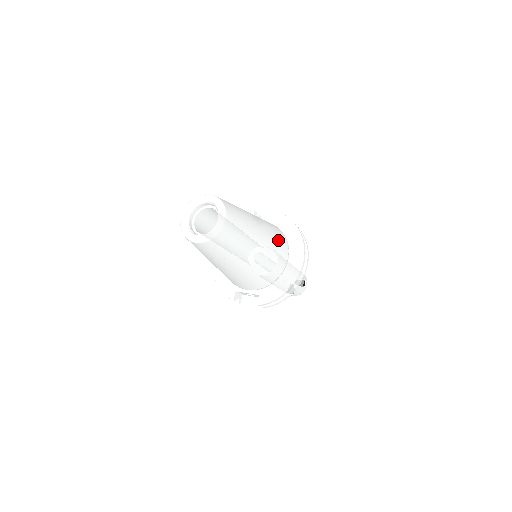
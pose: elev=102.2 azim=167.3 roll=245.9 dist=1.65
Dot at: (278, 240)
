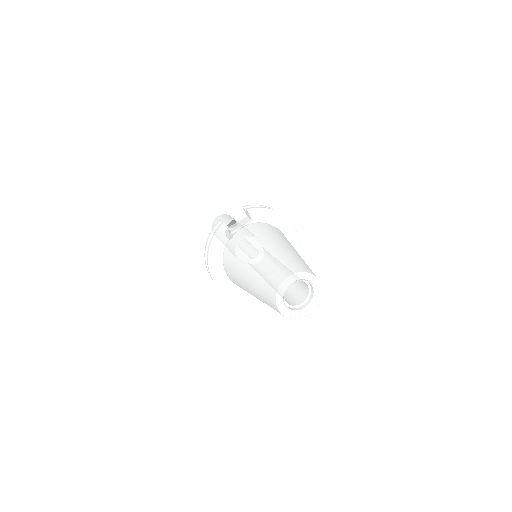
Dot at: (284, 237)
